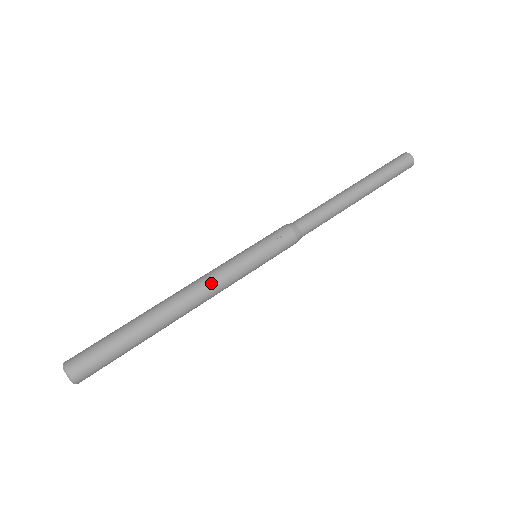
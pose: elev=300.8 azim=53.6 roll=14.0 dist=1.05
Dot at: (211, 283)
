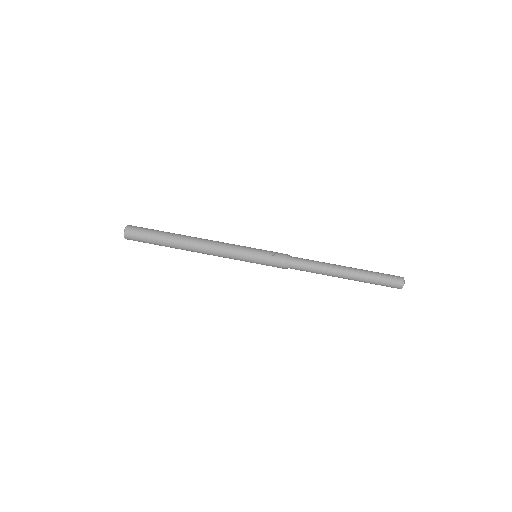
Dot at: (220, 245)
